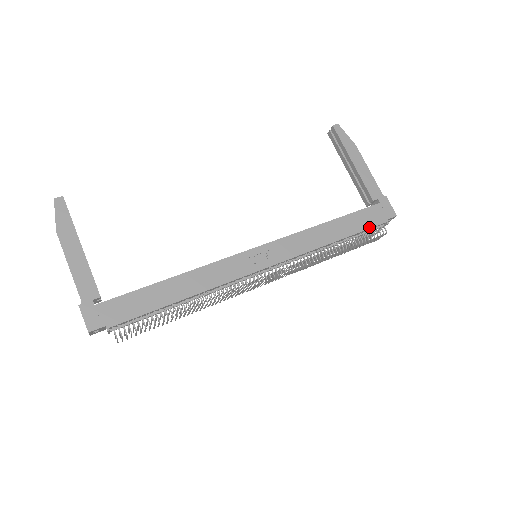
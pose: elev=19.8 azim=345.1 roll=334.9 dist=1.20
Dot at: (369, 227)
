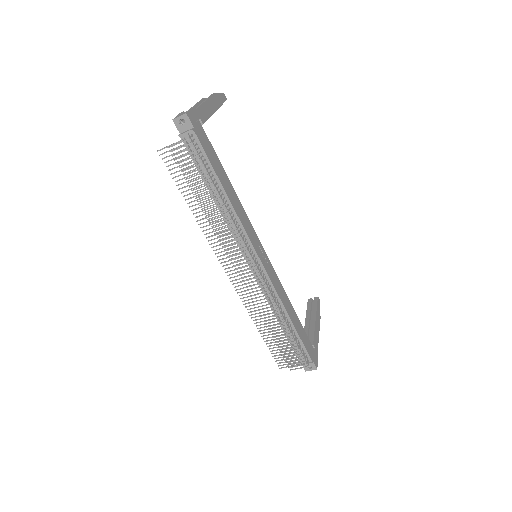
Dot at: (305, 347)
